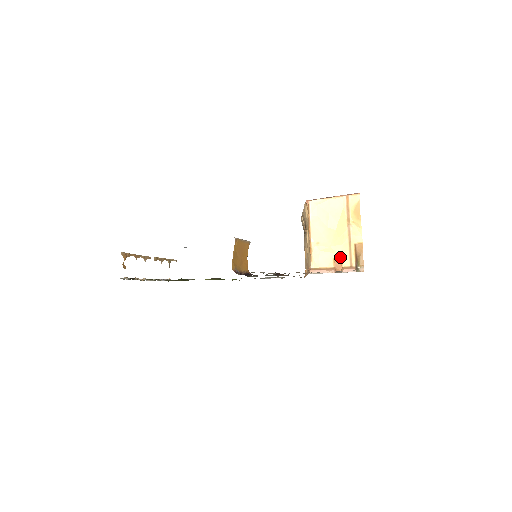
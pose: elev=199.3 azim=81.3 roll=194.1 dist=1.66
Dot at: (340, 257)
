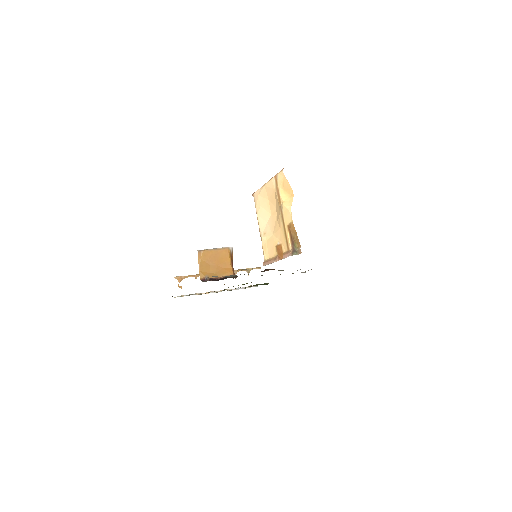
Dot at: (280, 243)
